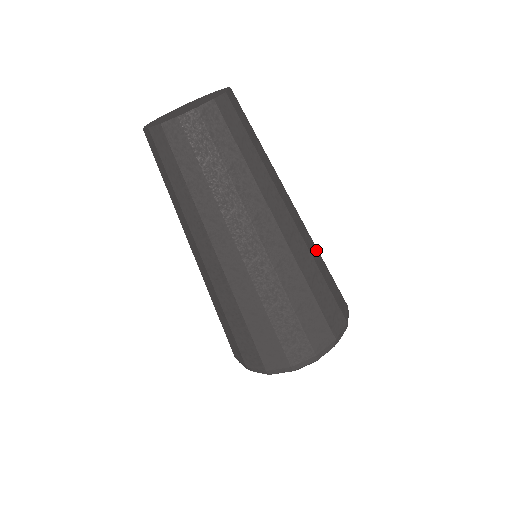
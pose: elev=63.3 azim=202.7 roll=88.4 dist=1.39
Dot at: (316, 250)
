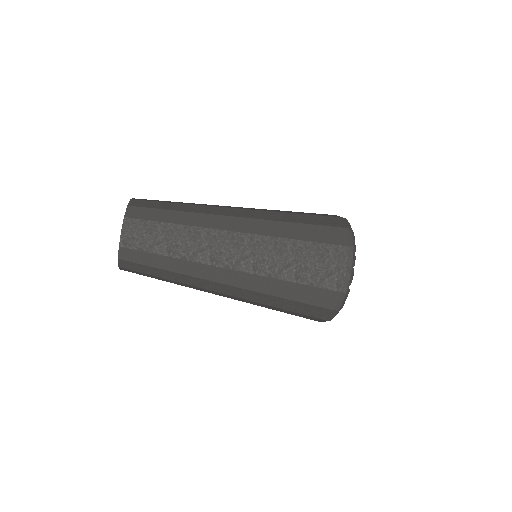
Dot at: (280, 224)
